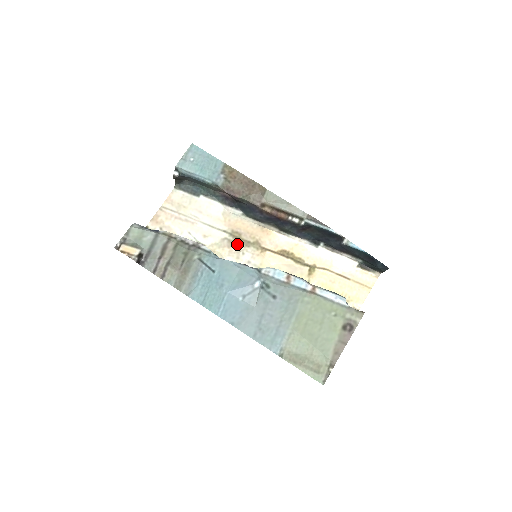
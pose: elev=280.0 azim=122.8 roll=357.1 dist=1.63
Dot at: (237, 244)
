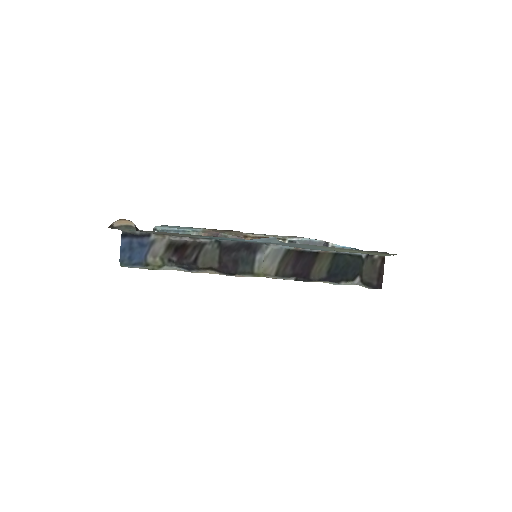
Dot at: occluded
